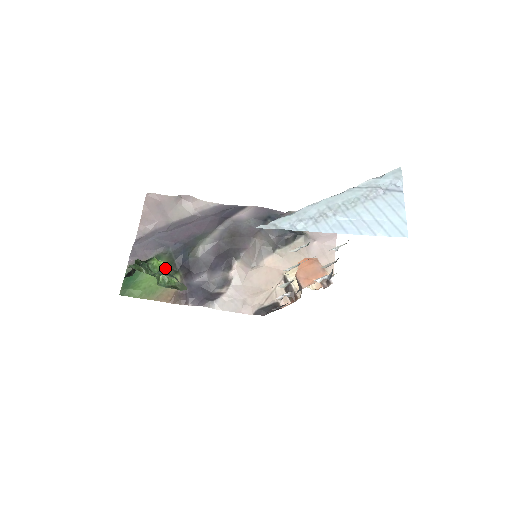
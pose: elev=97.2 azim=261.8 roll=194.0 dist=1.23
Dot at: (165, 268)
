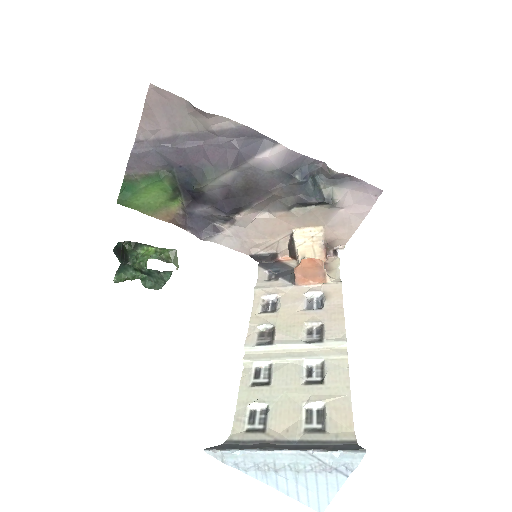
Dot at: (166, 189)
